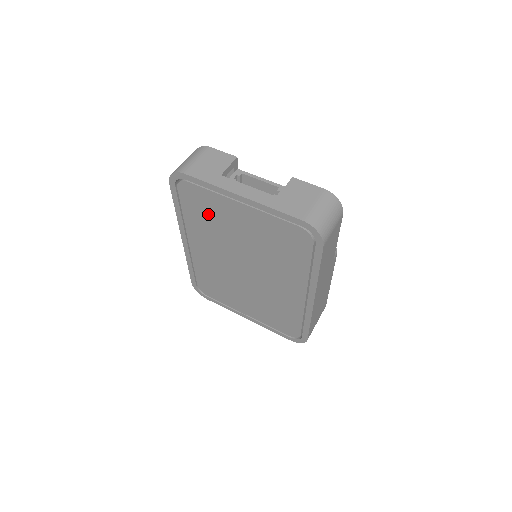
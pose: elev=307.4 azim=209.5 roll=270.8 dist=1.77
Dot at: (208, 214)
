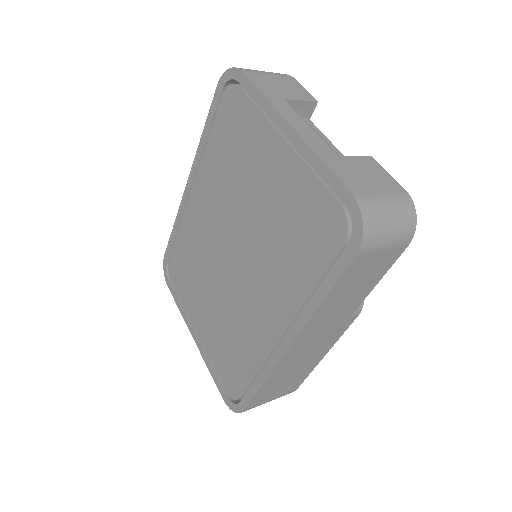
Dot at: (235, 148)
